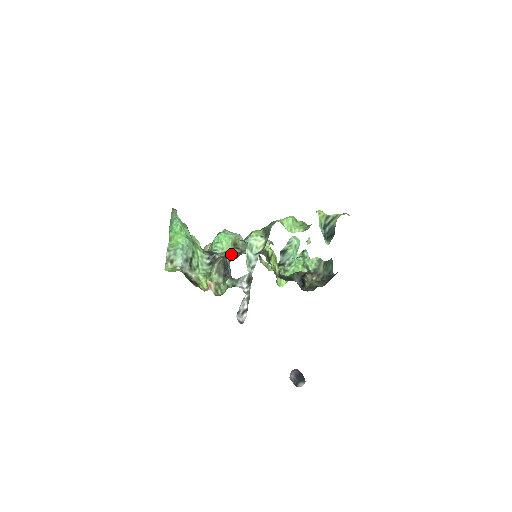
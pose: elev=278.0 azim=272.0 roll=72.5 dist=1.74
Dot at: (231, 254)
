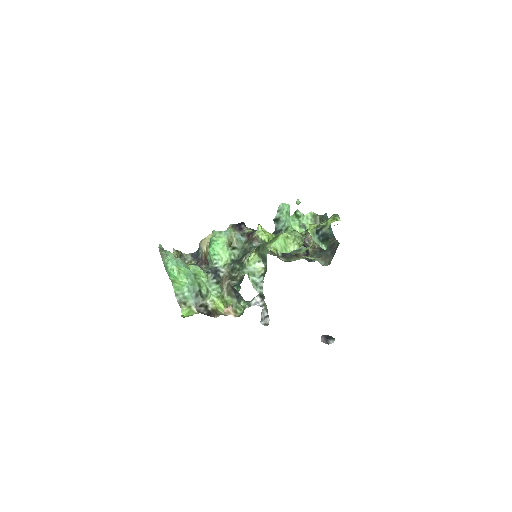
Dot at: (233, 267)
